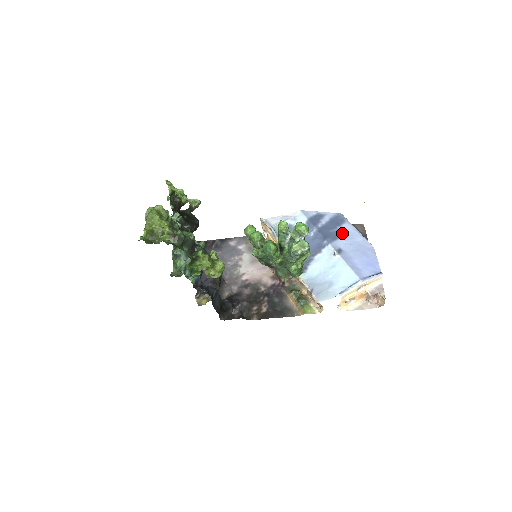
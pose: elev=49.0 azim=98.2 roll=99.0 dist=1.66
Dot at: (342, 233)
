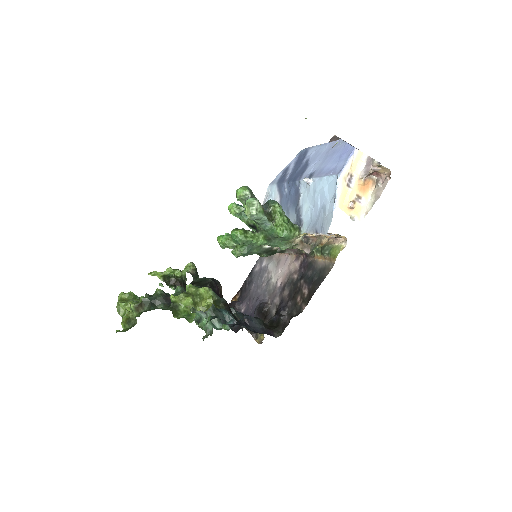
Dot at: (308, 161)
